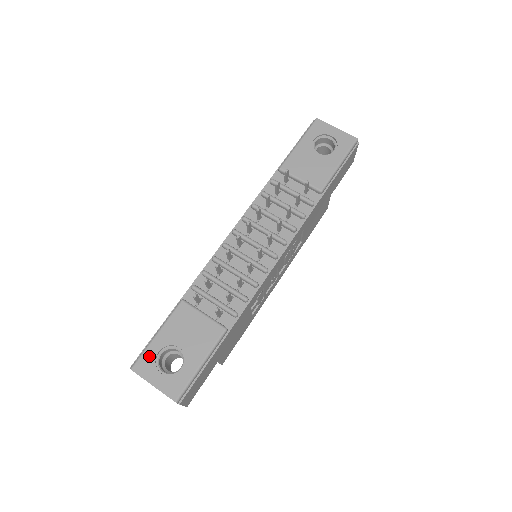
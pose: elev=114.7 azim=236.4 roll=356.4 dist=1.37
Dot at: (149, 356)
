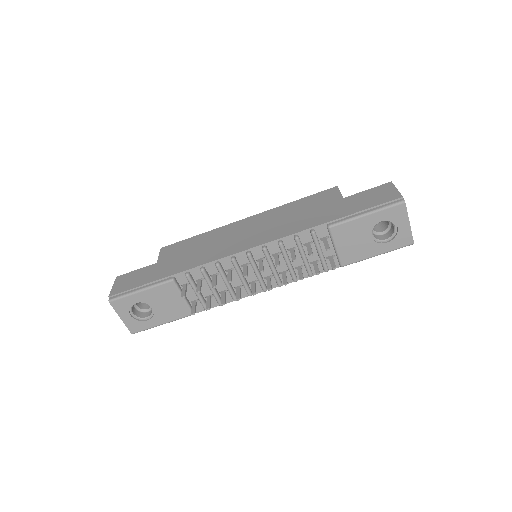
Dot at: (127, 302)
